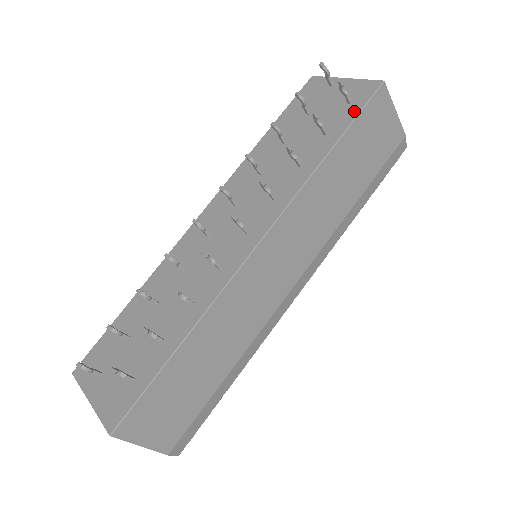
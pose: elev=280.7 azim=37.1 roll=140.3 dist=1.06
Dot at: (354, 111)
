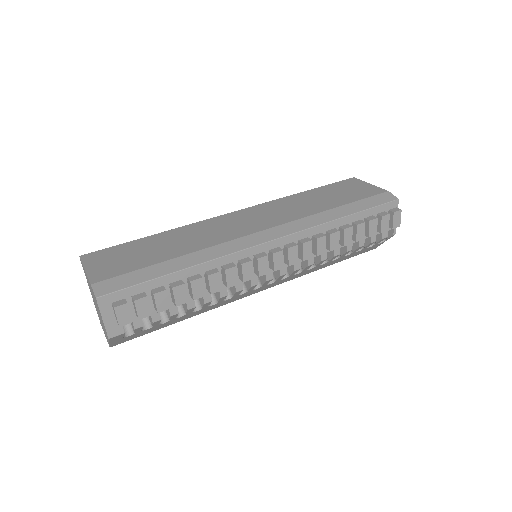
Dot at: occluded
